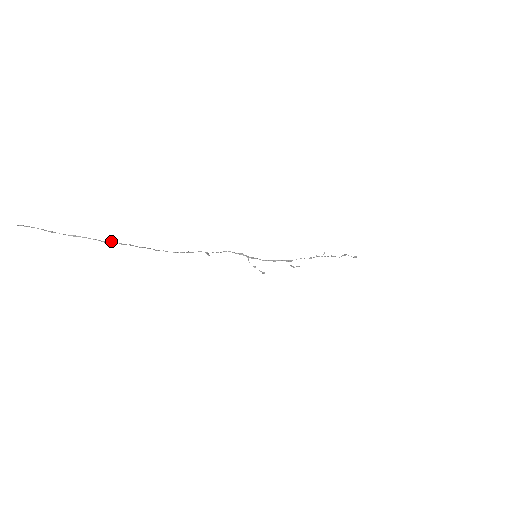
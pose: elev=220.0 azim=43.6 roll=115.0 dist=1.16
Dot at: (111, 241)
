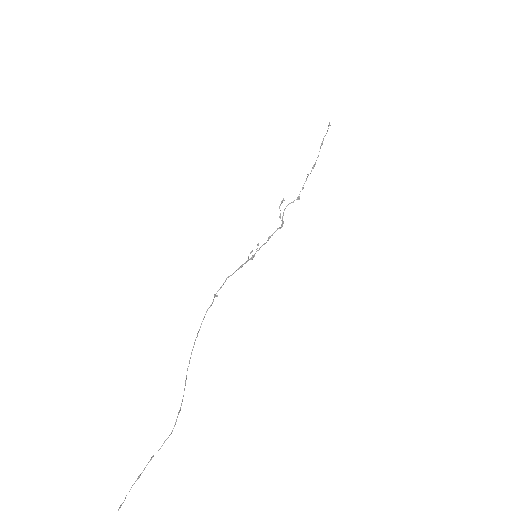
Dot at: (174, 426)
